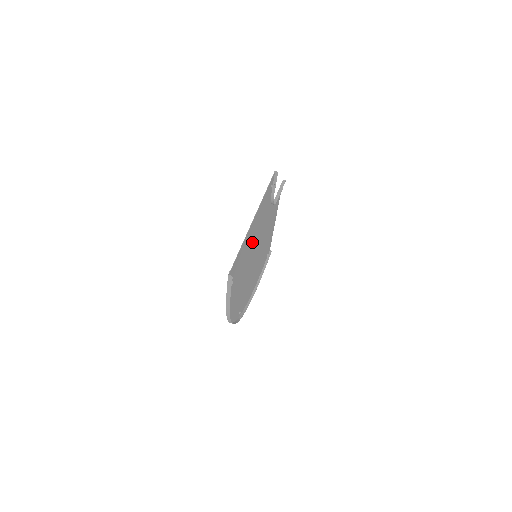
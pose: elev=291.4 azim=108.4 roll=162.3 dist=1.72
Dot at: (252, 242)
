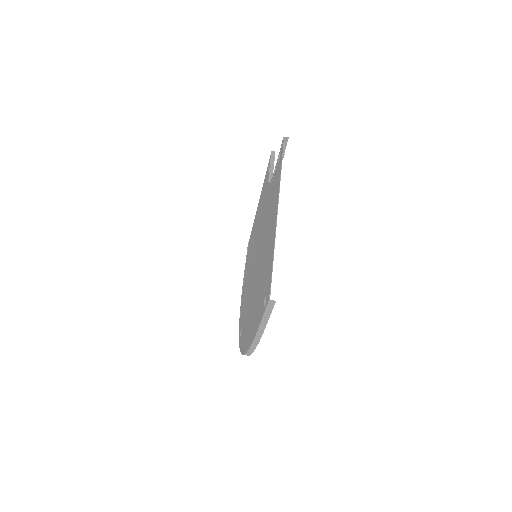
Dot at: (265, 240)
